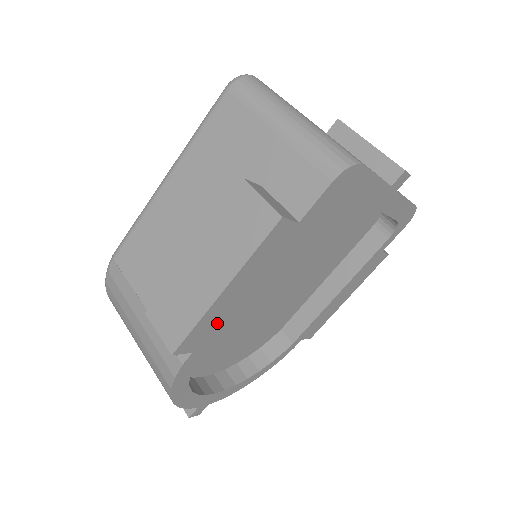
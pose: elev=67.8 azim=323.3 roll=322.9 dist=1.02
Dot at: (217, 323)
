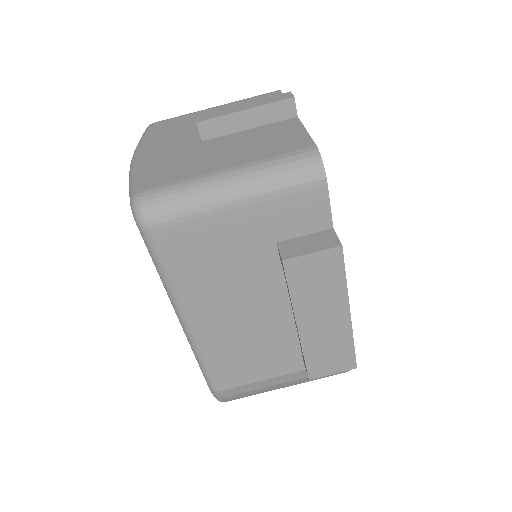
Dot at: occluded
